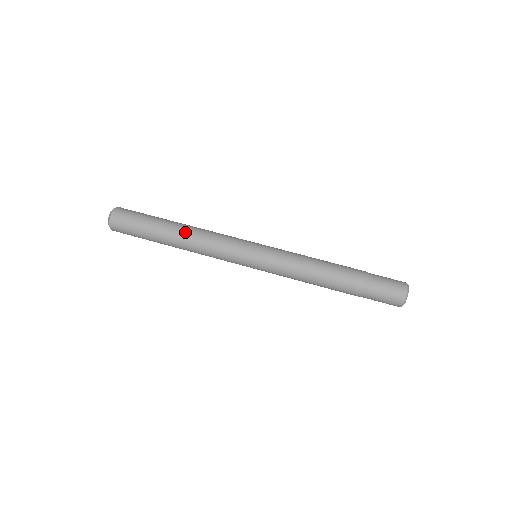
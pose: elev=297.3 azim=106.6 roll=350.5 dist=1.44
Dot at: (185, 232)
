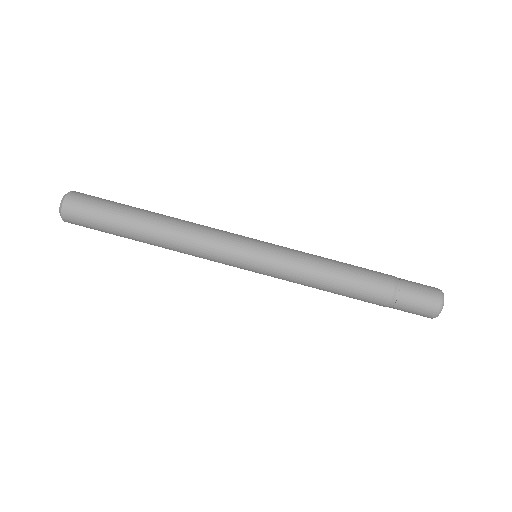
Dot at: (161, 244)
